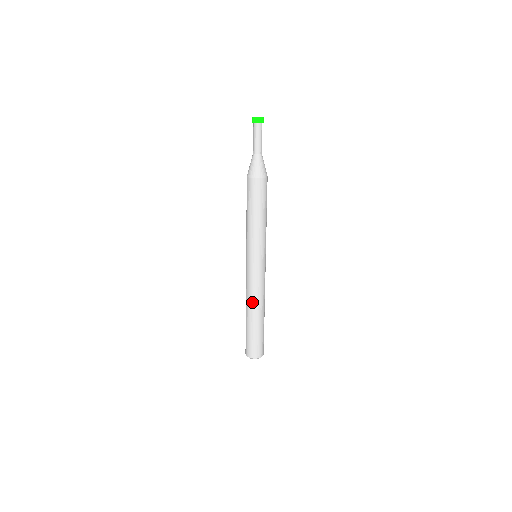
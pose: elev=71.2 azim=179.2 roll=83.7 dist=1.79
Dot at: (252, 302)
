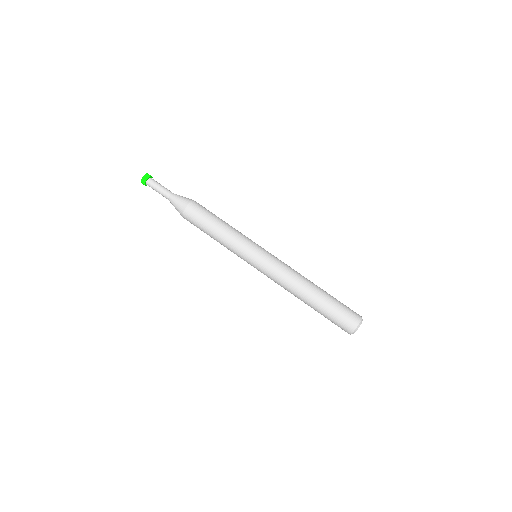
Dot at: (292, 292)
